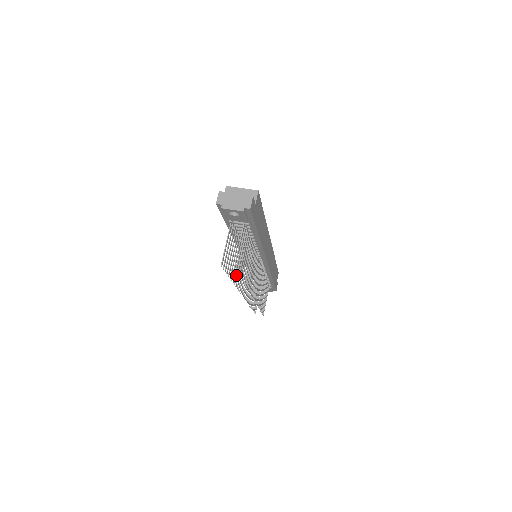
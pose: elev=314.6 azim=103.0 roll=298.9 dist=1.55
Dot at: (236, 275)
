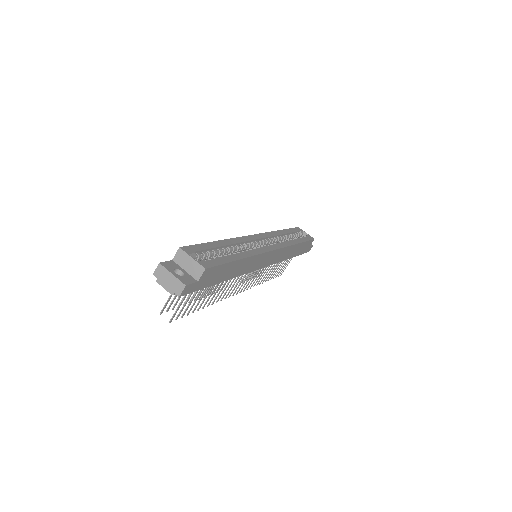
Dot at: (207, 290)
